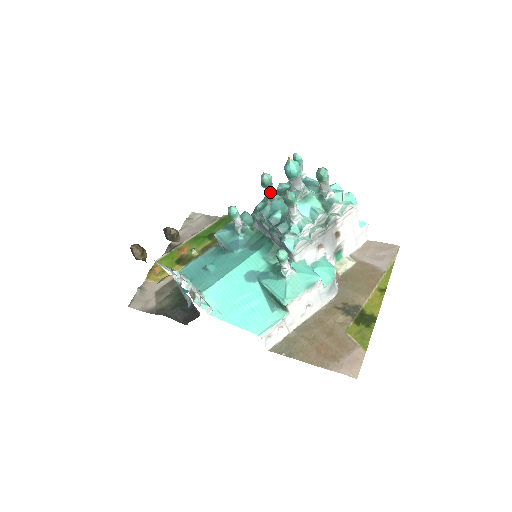
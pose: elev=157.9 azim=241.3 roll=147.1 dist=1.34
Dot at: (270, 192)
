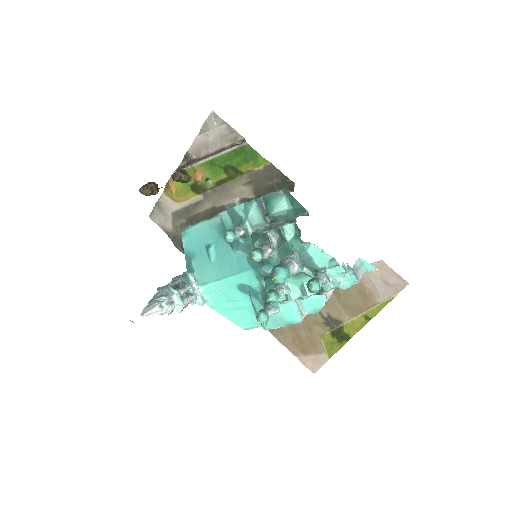
Dot at: occluded
